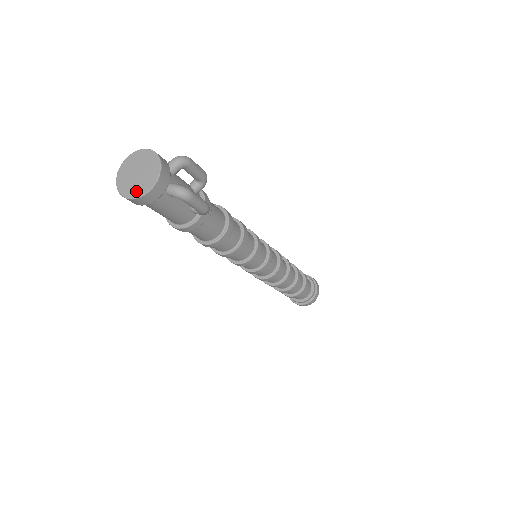
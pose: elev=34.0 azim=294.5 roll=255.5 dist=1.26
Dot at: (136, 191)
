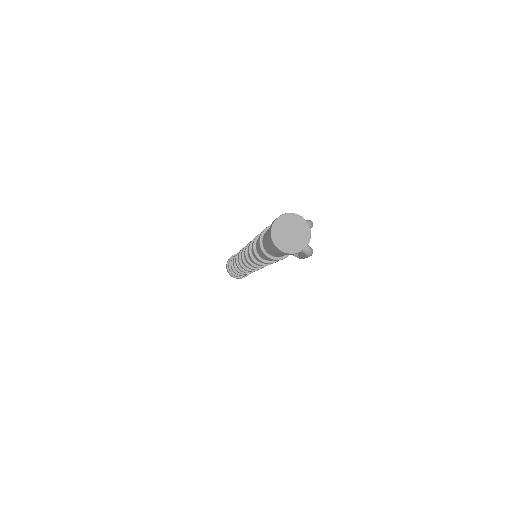
Dot at: (289, 248)
